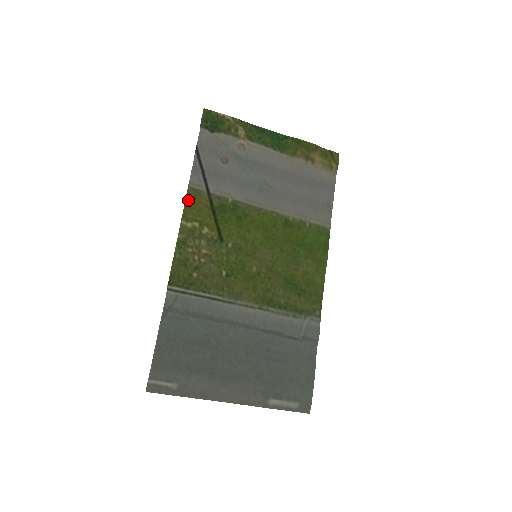
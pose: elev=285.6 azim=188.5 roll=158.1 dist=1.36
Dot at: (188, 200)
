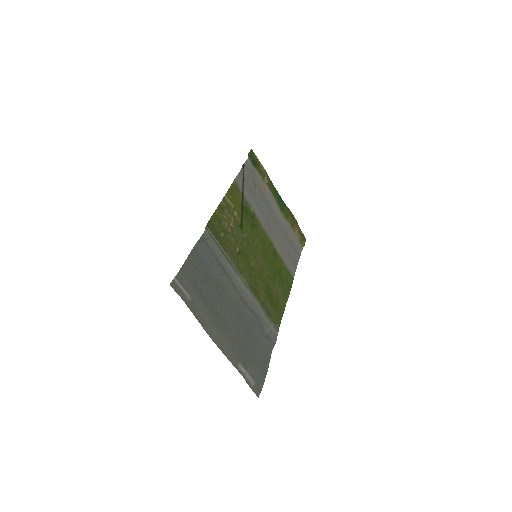
Dot at: (232, 187)
